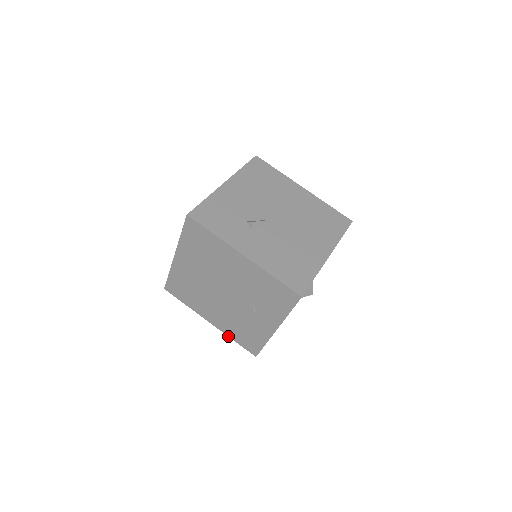
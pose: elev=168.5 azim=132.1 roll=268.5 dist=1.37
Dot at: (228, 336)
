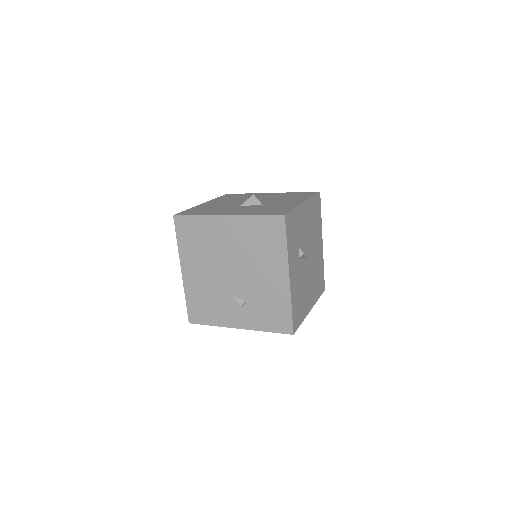
Dot at: (185, 292)
